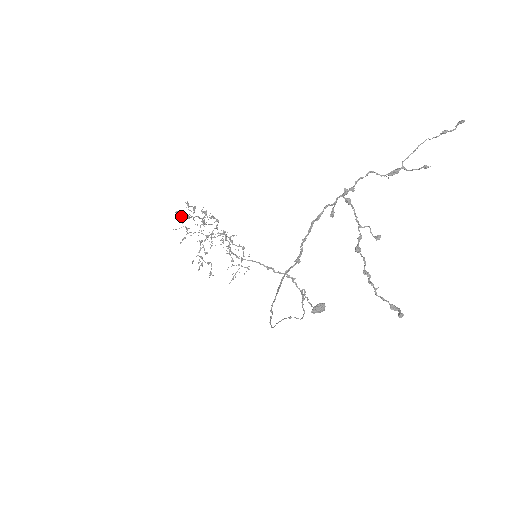
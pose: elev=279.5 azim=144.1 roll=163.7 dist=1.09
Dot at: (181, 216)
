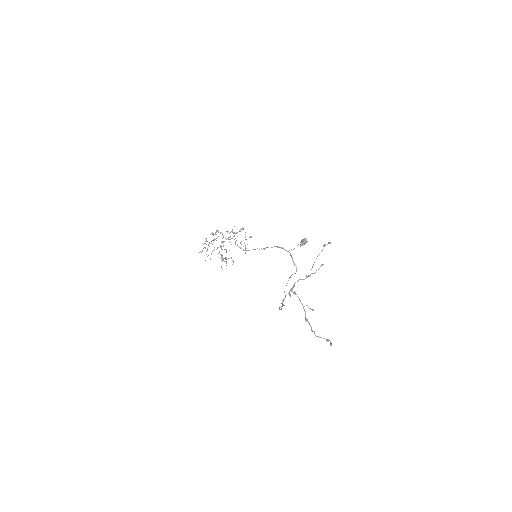
Dot at: (202, 250)
